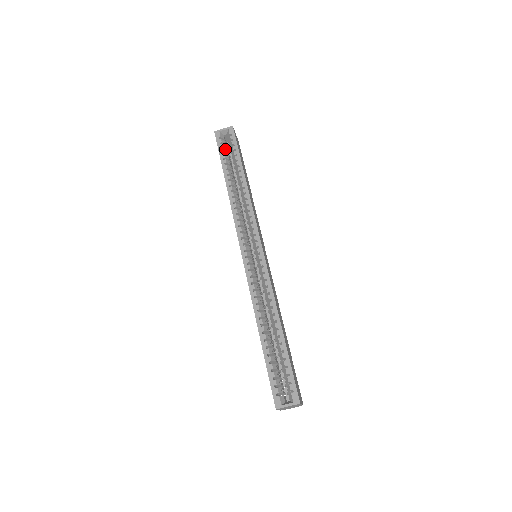
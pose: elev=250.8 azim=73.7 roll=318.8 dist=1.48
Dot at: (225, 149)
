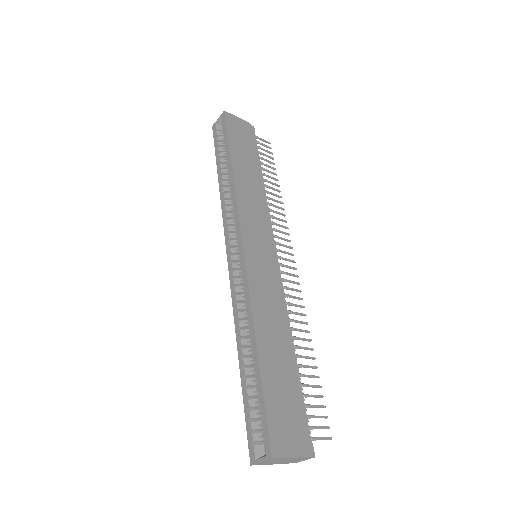
Dot at: (222, 141)
